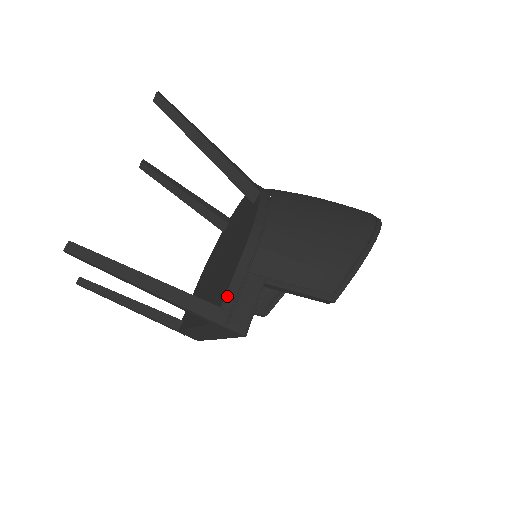
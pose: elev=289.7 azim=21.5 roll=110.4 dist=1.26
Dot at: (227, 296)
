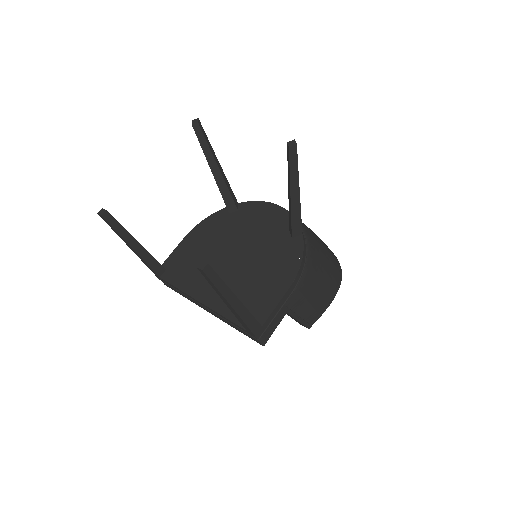
Dot at: (268, 319)
